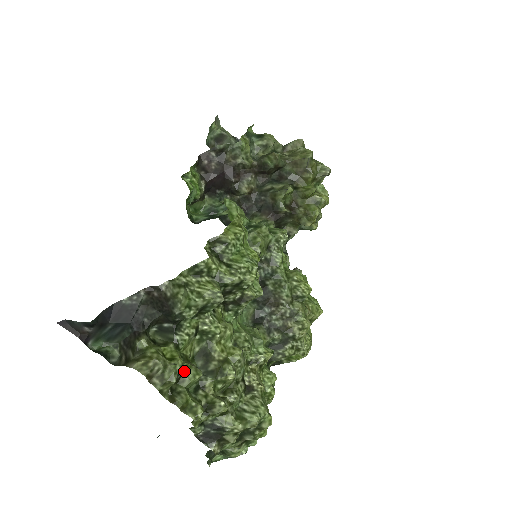
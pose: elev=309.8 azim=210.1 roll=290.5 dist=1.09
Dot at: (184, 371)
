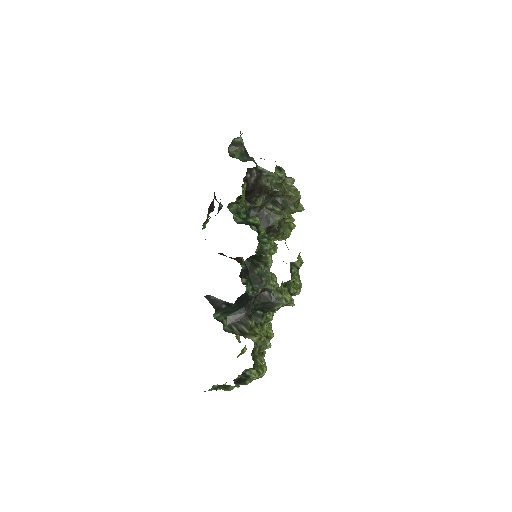
Dot at: occluded
